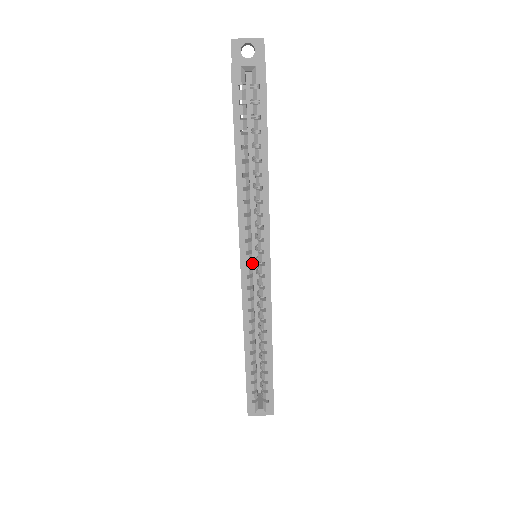
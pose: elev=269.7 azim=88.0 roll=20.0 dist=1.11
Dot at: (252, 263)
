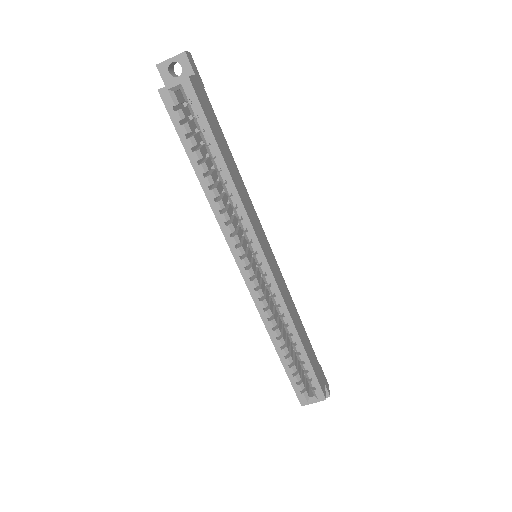
Dot at: (252, 265)
